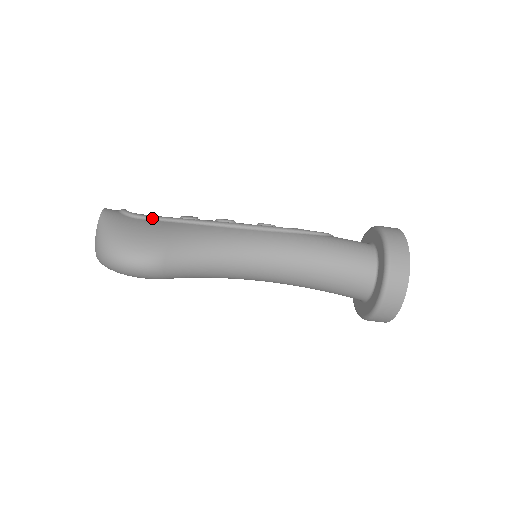
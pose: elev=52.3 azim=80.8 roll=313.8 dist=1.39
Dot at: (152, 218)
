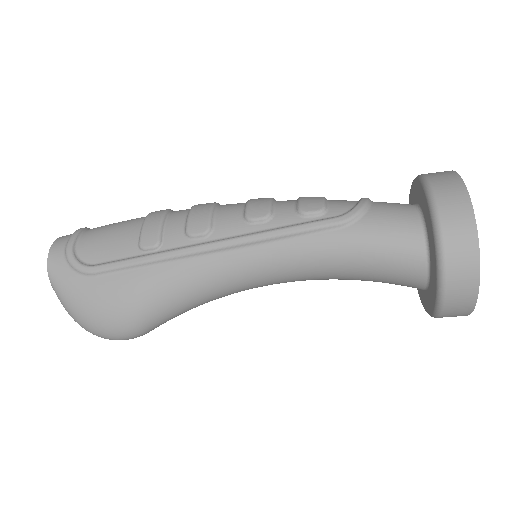
Dot at: (105, 272)
